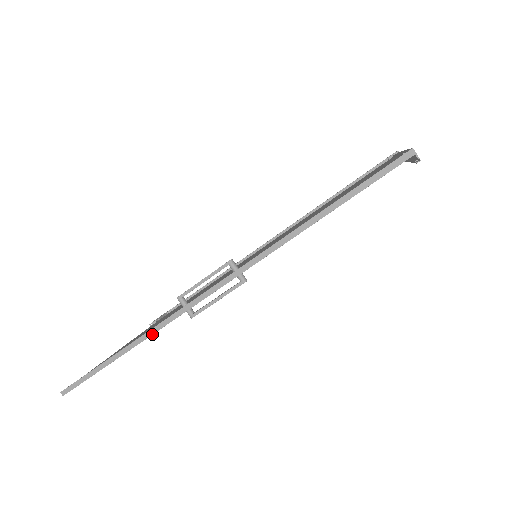
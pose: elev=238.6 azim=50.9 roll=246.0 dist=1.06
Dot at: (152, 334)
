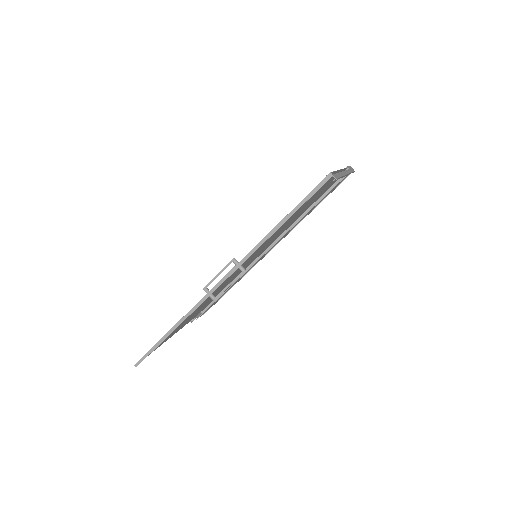
Dot at: occluded
